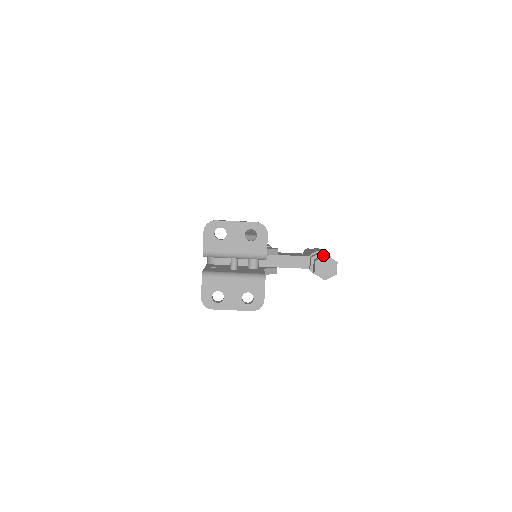
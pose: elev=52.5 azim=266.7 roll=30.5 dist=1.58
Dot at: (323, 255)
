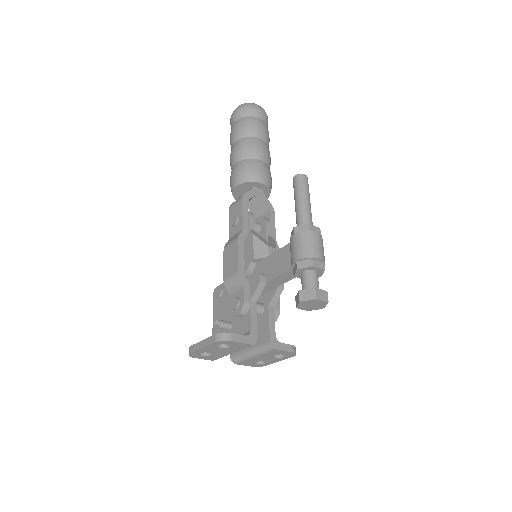
Dot at: (297, 297)
